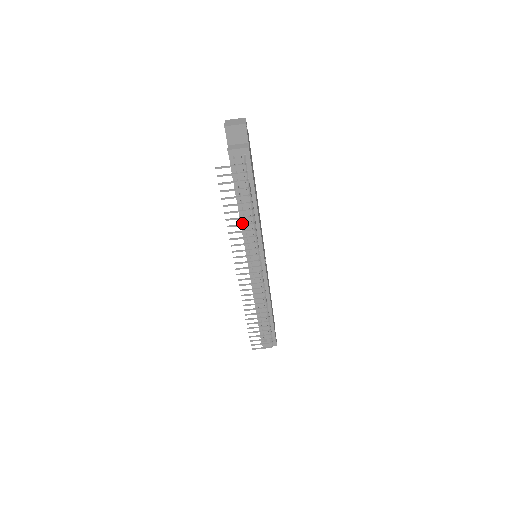
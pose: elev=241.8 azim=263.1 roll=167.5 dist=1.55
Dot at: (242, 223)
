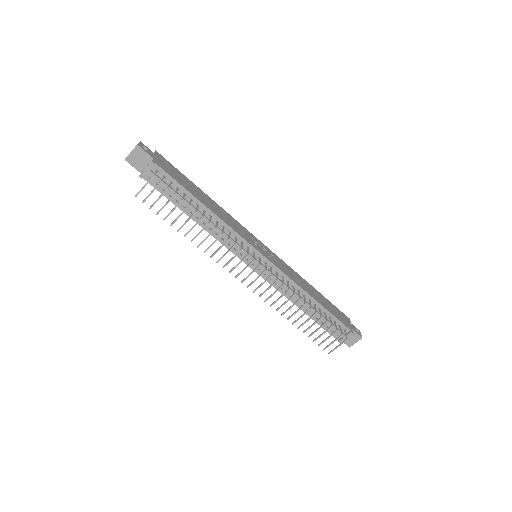
Dot at: (209, 232)
